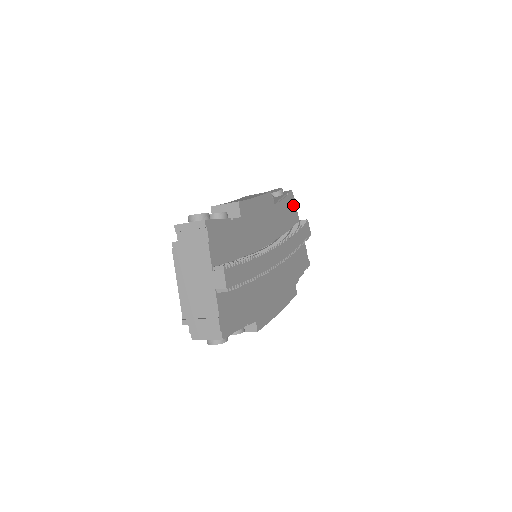
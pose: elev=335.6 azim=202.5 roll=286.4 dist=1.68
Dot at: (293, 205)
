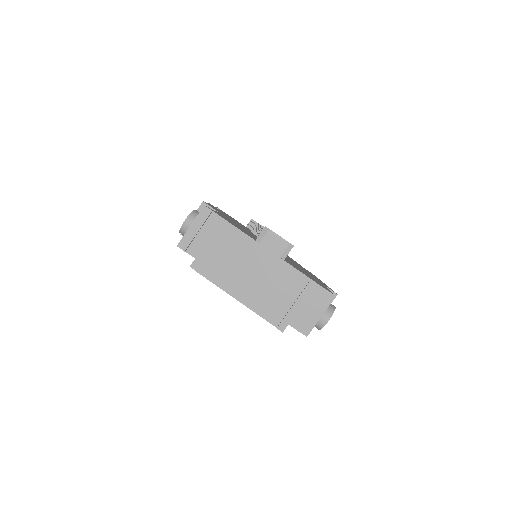
Dot at: occluded
